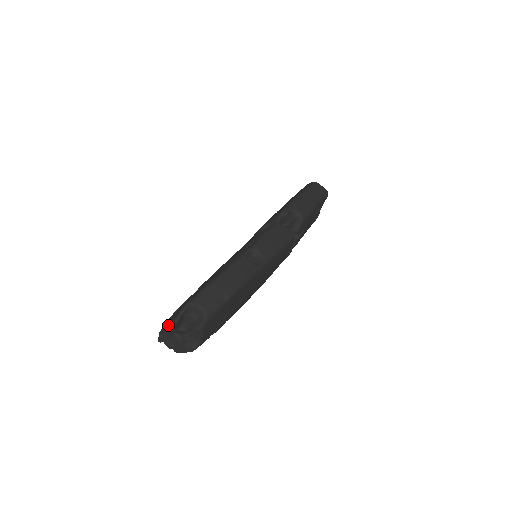
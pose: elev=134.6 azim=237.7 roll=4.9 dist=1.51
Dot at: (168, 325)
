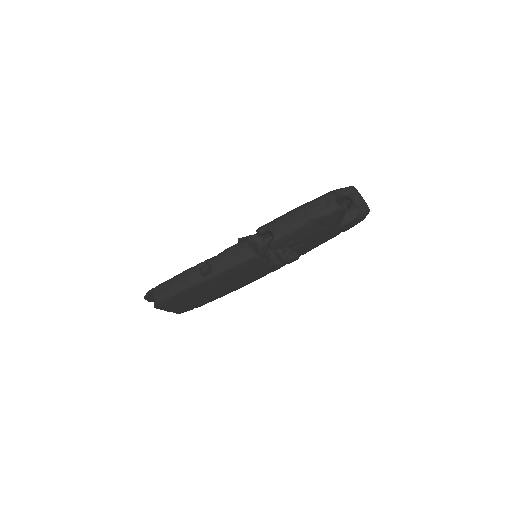
Dot at: occluded
